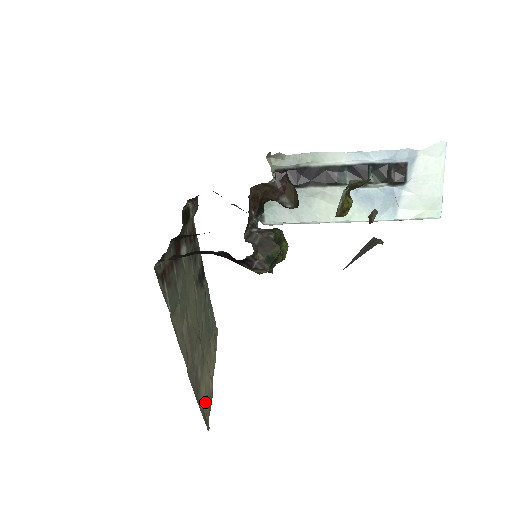
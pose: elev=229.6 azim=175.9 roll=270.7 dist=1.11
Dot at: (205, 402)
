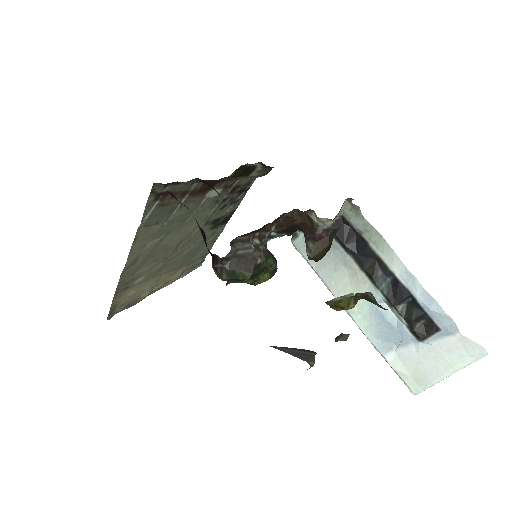
Dot at: (125, 301)
